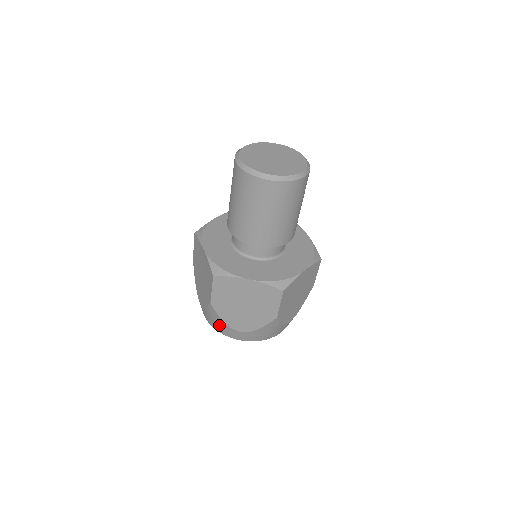
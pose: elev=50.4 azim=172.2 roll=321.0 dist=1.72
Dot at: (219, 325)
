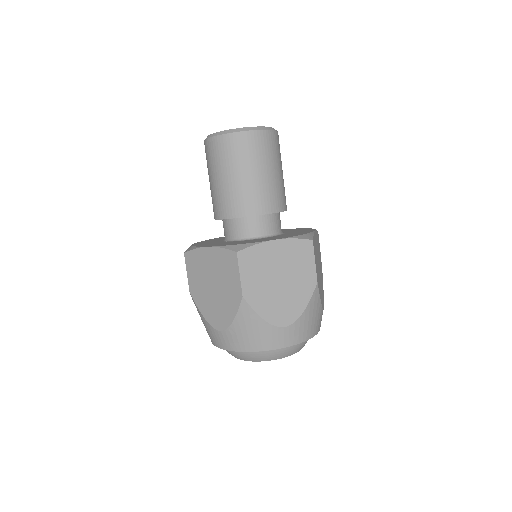
Dot at: (258, 334)
